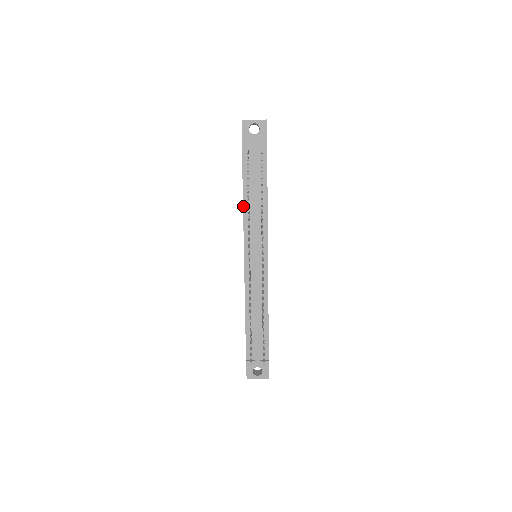
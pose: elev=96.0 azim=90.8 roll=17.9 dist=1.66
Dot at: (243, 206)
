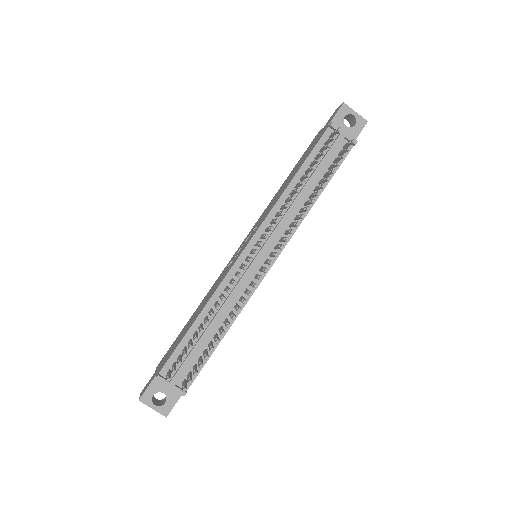
Dot at: (286, 188)
